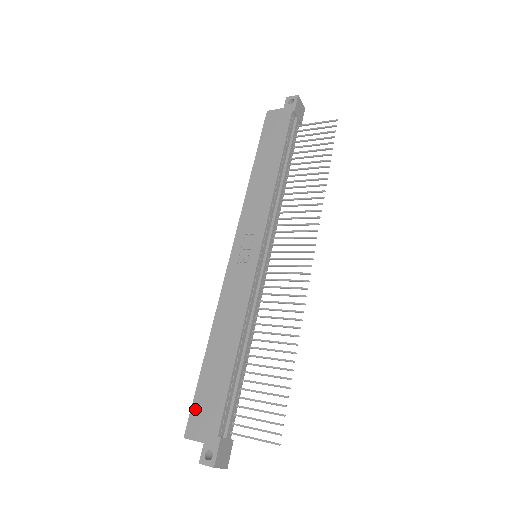
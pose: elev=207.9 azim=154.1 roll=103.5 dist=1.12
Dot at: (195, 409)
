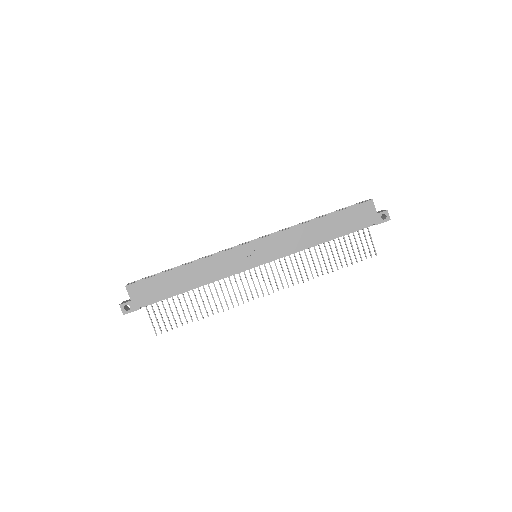
Dot at: (144, 283)
